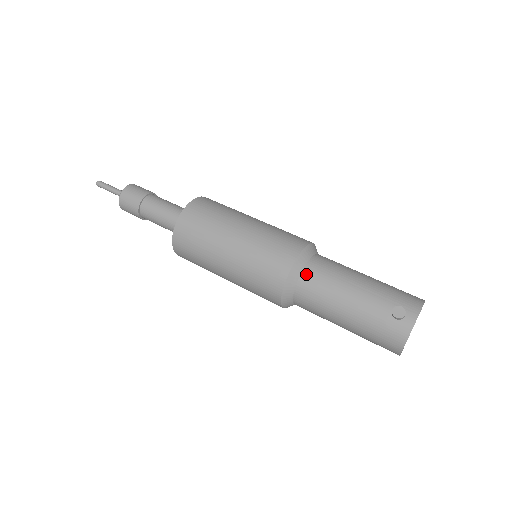
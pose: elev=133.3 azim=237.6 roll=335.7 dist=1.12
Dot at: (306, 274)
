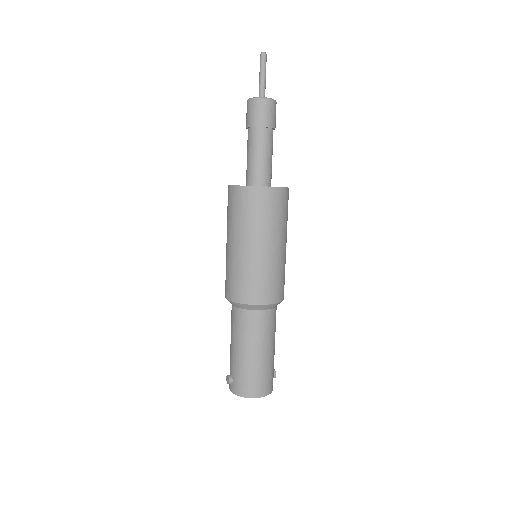
Dot at: (232, 309)
